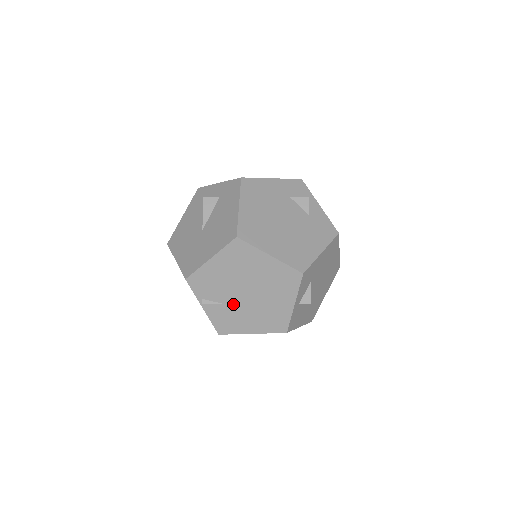
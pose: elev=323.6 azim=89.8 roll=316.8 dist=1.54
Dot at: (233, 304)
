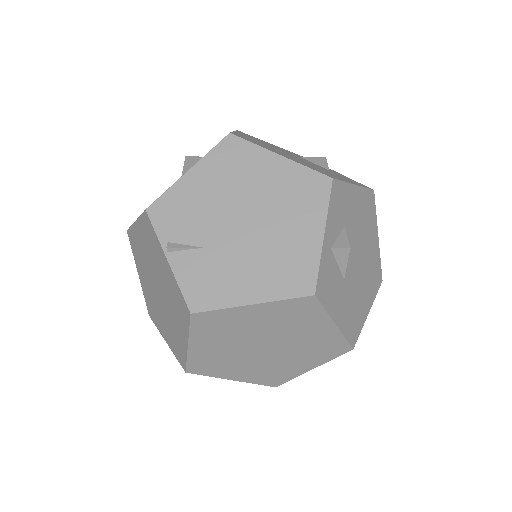
Dot at: (220, 246)
